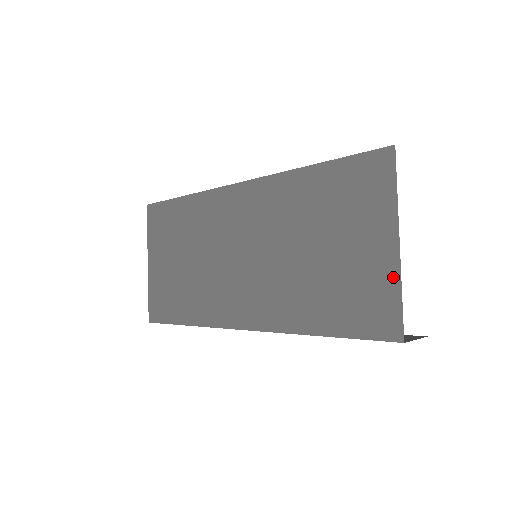
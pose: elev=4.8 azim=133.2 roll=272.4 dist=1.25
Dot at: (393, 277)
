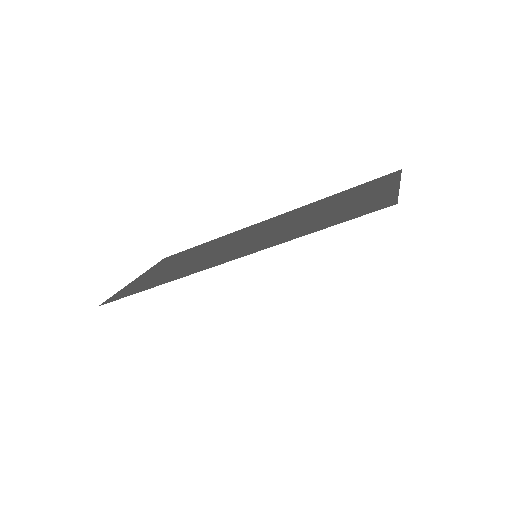
Dot at: (392, 192)
